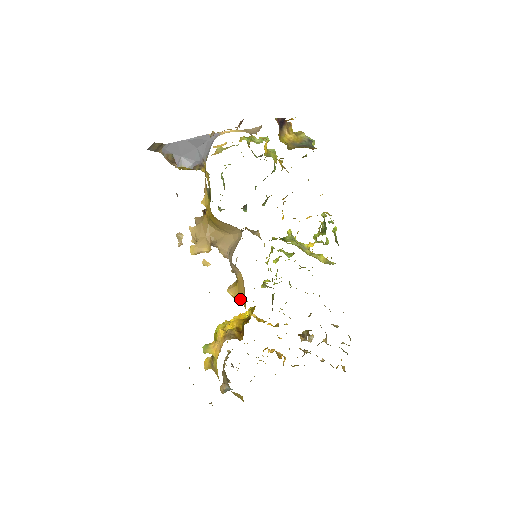
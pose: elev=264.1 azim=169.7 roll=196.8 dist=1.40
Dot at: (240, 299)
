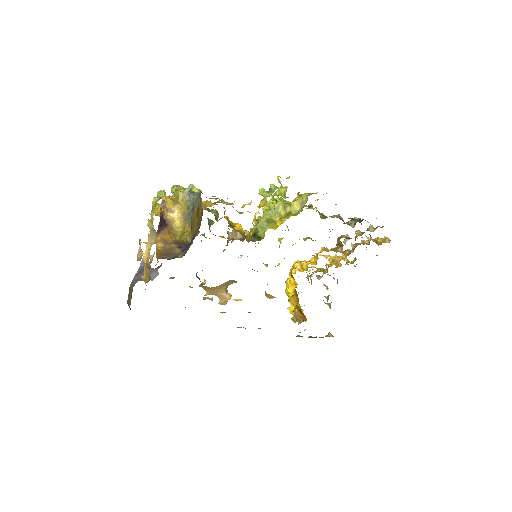
Dot at: occluded
